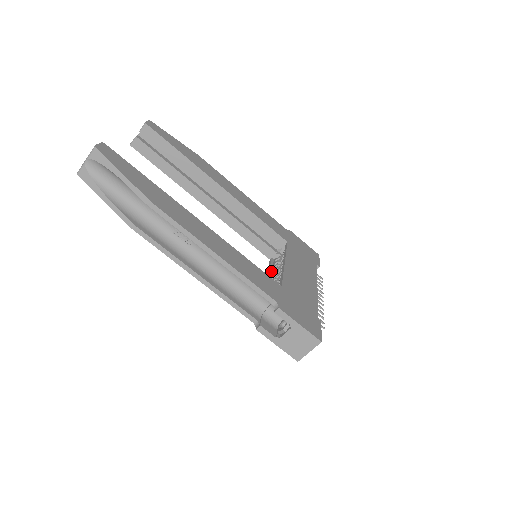
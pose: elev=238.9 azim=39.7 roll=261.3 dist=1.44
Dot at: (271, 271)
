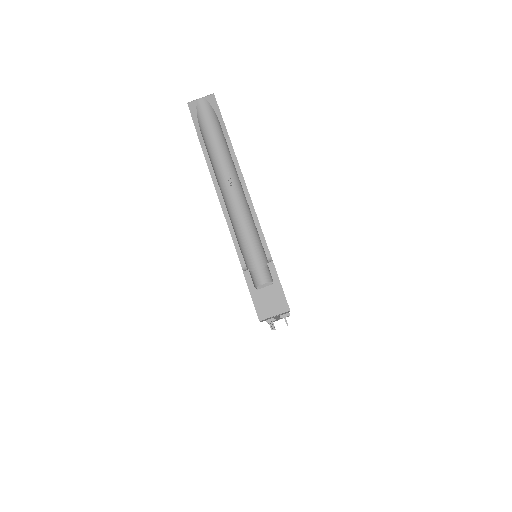
Dot at: occluded
